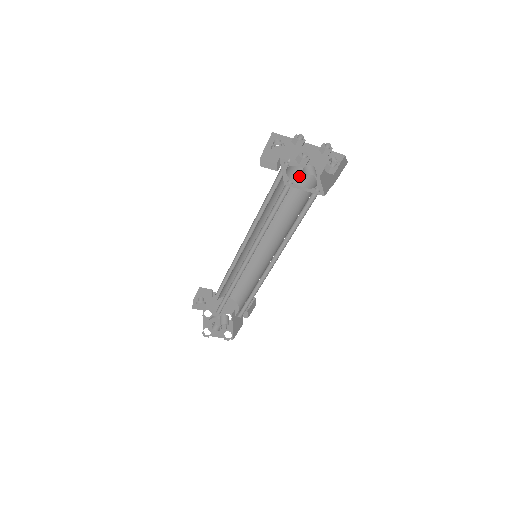
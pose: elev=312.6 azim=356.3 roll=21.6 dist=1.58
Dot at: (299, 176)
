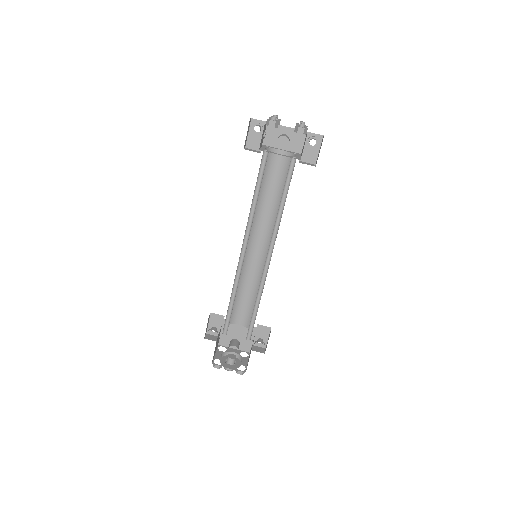
Dot at: (283, 161)
